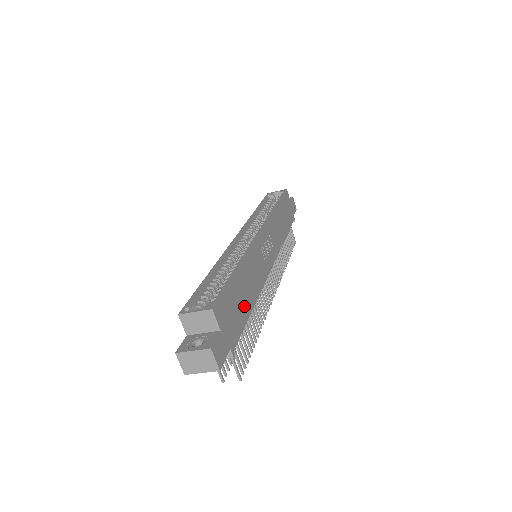
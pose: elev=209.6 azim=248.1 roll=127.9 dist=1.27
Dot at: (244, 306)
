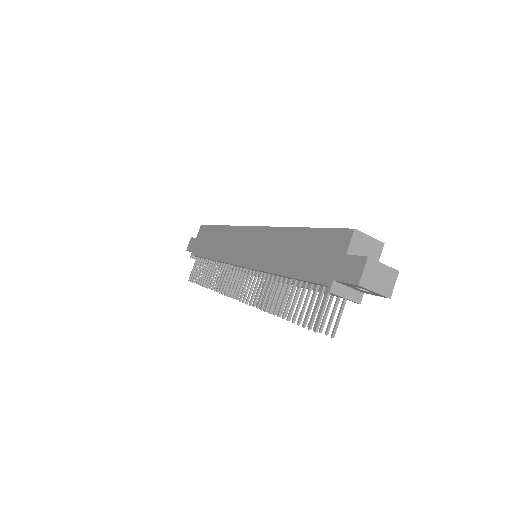
Dot at: occluded
